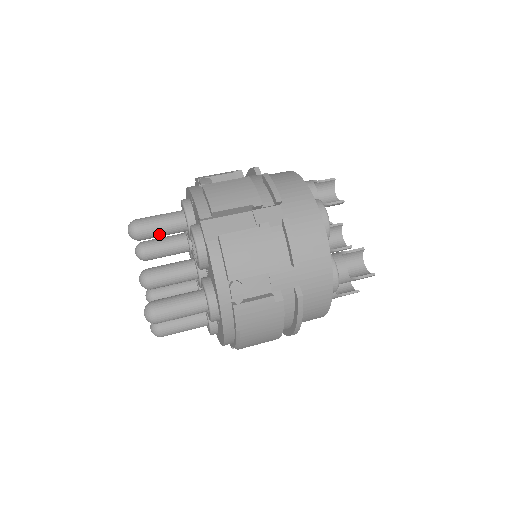
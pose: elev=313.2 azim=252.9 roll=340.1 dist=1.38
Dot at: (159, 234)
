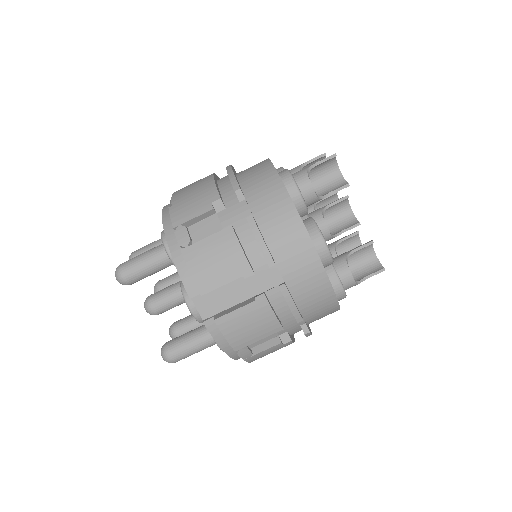
Dot at: (150, 275)
